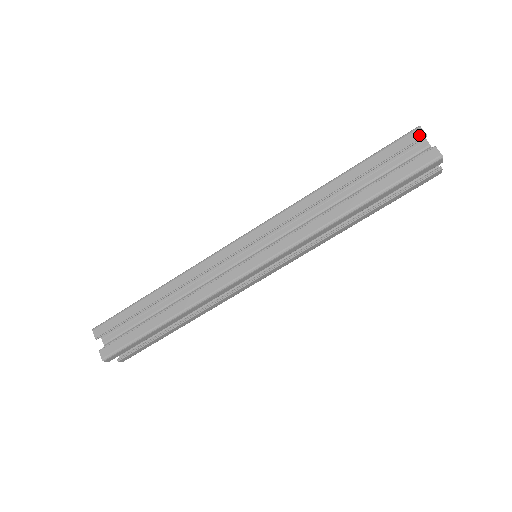
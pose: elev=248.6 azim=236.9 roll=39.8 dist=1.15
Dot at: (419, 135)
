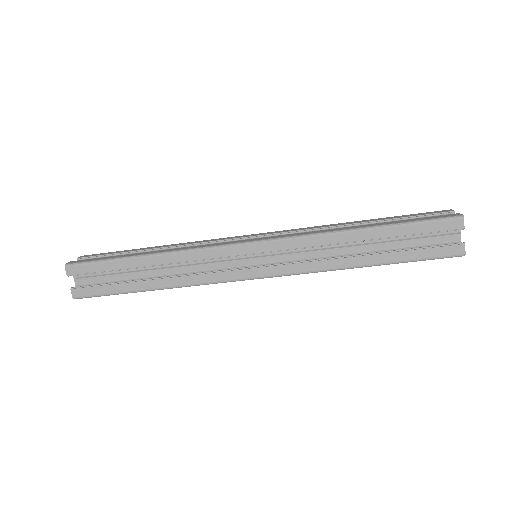
Dot at: (458, 226)
